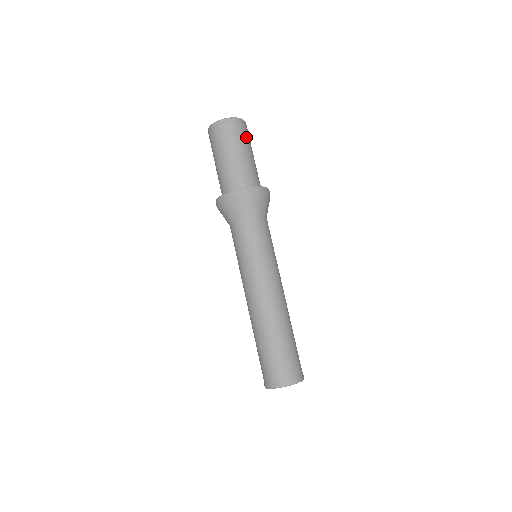
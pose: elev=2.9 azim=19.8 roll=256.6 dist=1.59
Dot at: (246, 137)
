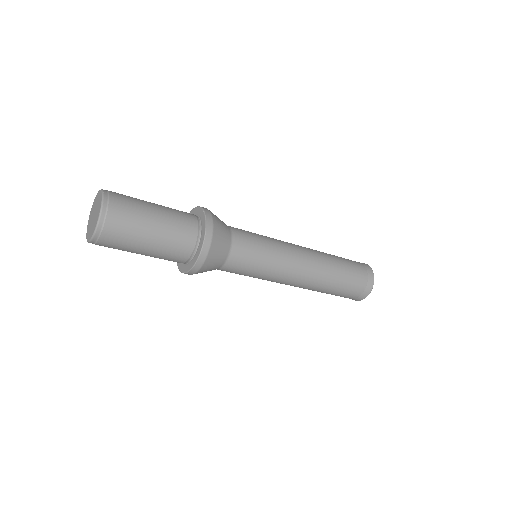
Dot at: (131, 211)
